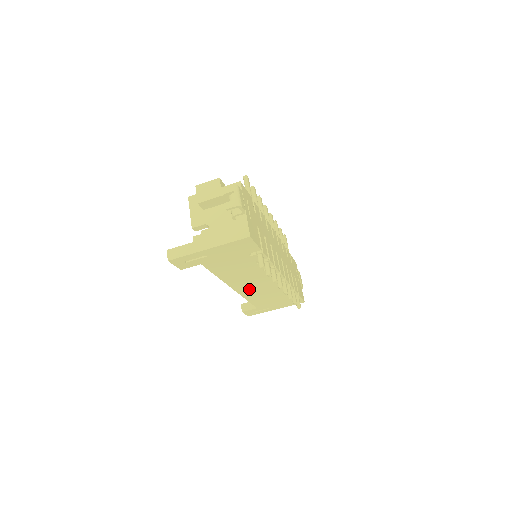
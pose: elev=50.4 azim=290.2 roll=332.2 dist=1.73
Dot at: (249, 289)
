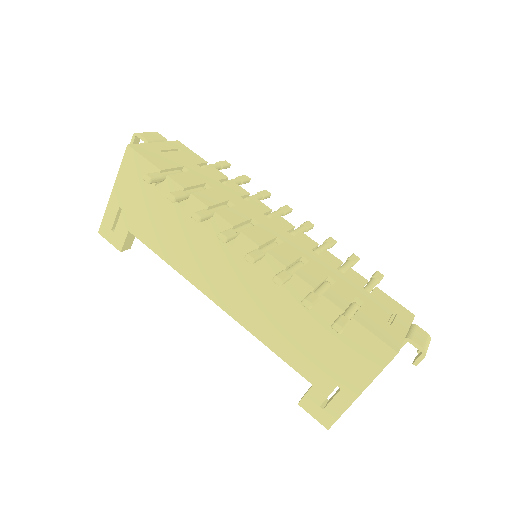
Dot at: (237, 299)
